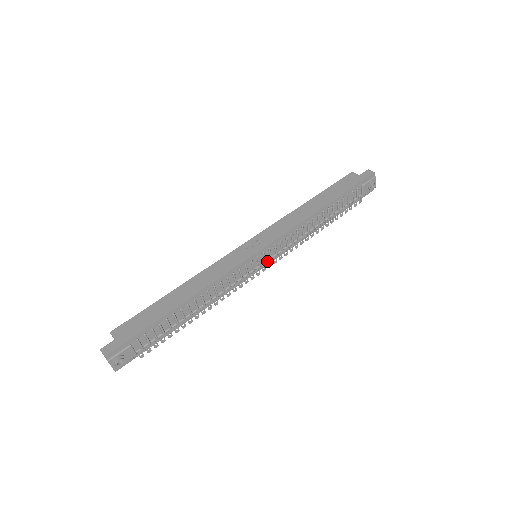
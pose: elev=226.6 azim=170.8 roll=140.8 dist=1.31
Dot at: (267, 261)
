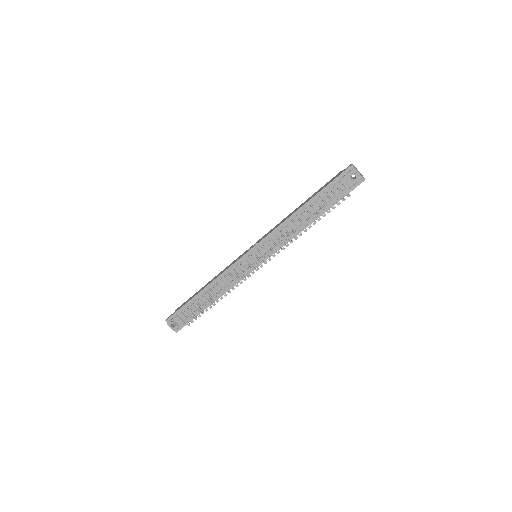
Dot at: (260, 259)
